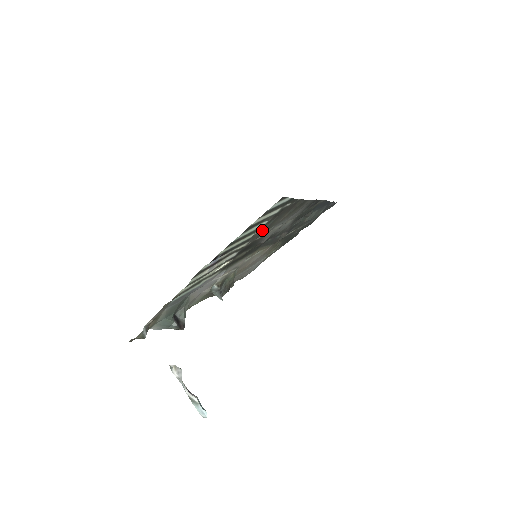
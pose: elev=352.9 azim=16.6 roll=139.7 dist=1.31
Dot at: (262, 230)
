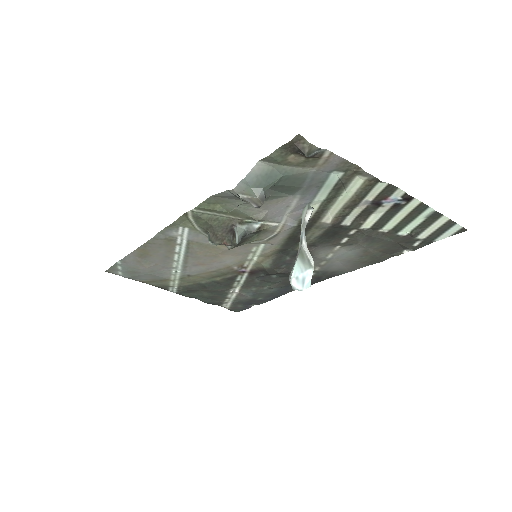
Dot at: (379, 236)
